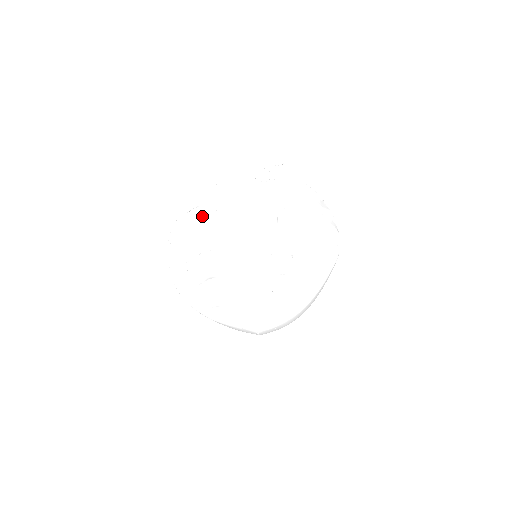
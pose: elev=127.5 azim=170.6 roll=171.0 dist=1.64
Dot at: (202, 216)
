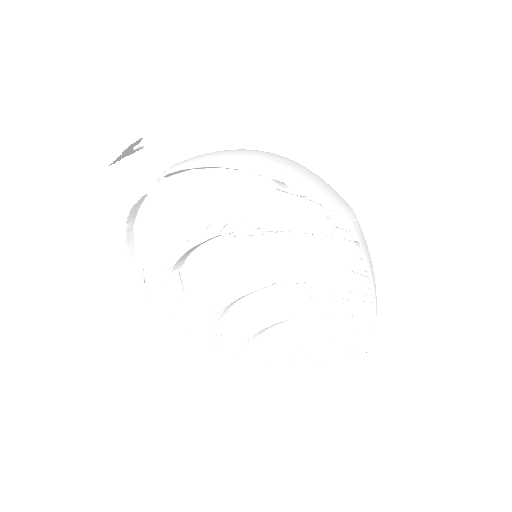
Dot at: (161, 281)
